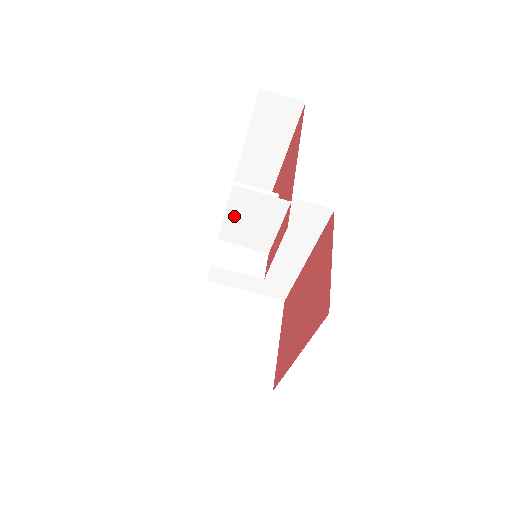
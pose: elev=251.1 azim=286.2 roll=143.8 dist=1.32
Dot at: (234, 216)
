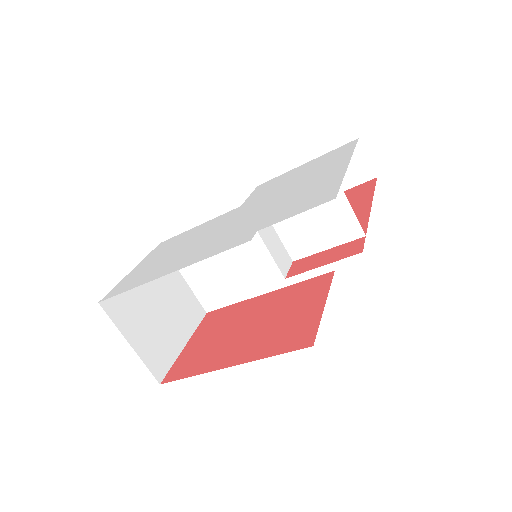
Dot at: (308, 210)
